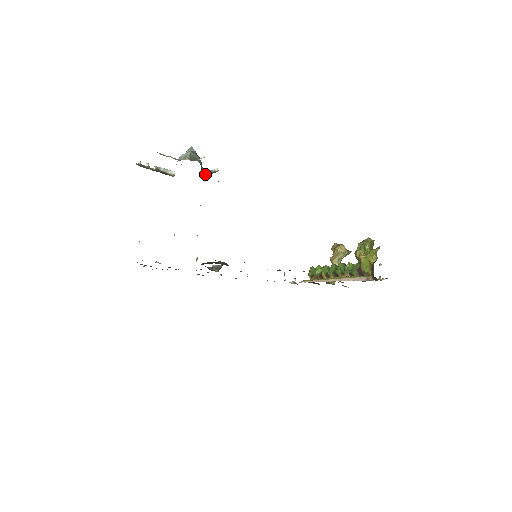
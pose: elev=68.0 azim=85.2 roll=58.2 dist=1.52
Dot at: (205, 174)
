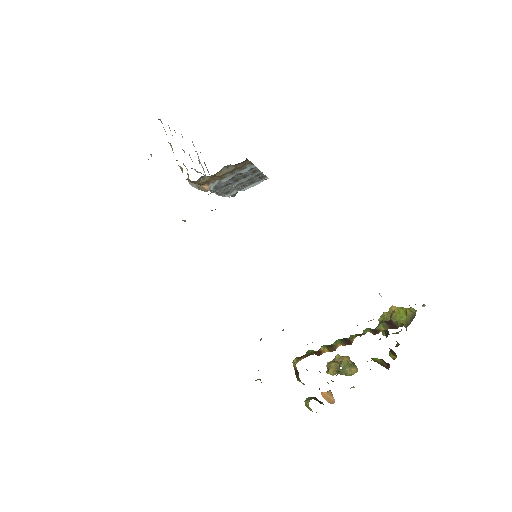
Dot at: occluded
